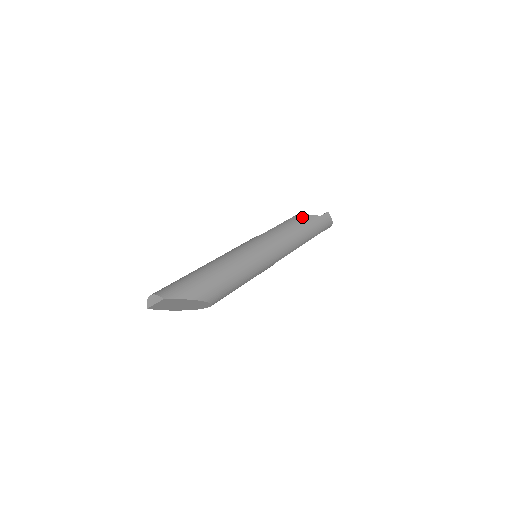
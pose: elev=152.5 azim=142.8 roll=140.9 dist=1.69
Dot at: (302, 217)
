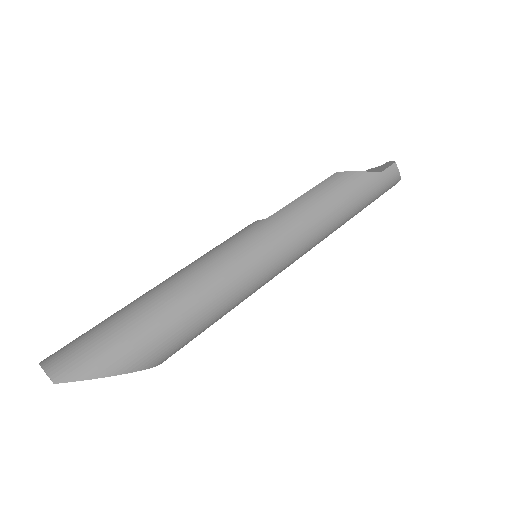
Dot at: (347, 177)
